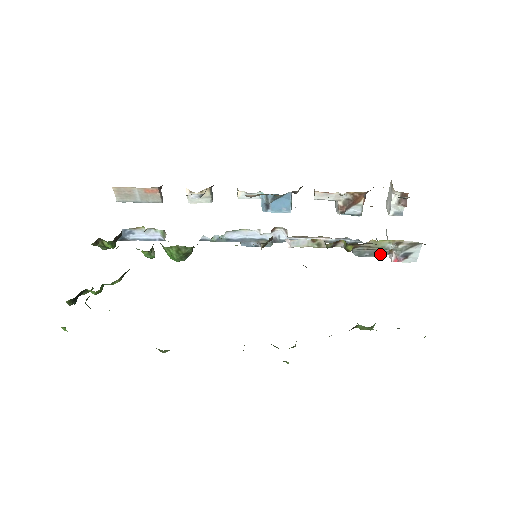
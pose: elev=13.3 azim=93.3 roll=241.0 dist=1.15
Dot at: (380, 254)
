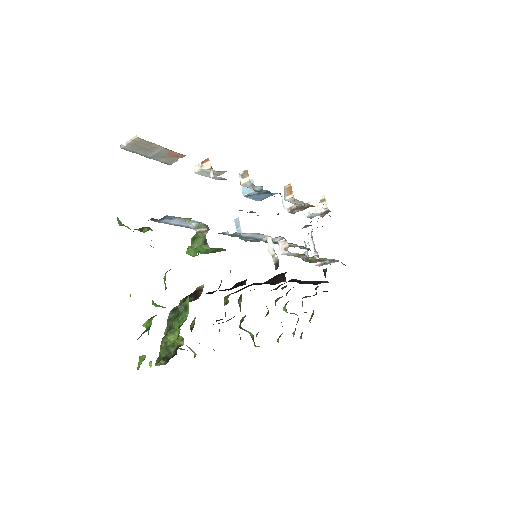
Dot at: (315, 262)
